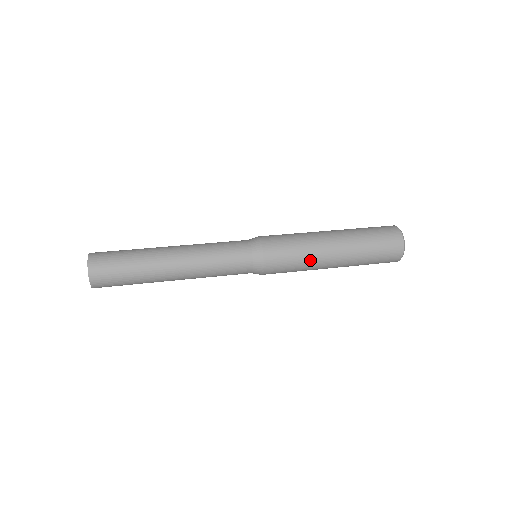
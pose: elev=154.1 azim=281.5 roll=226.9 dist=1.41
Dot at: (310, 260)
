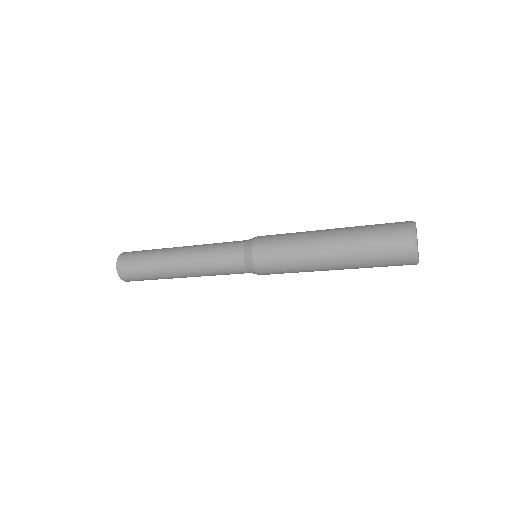
Dot at: (301, 235)
